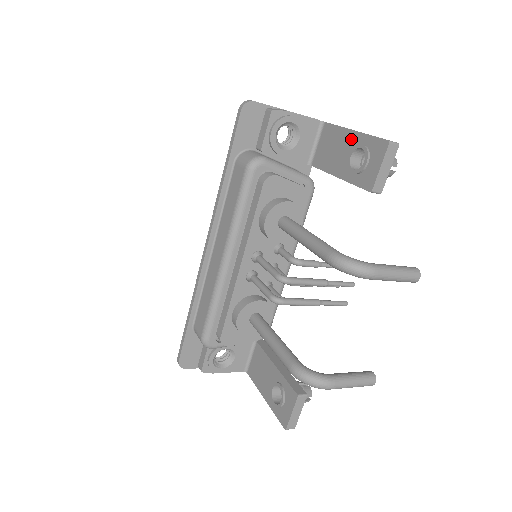
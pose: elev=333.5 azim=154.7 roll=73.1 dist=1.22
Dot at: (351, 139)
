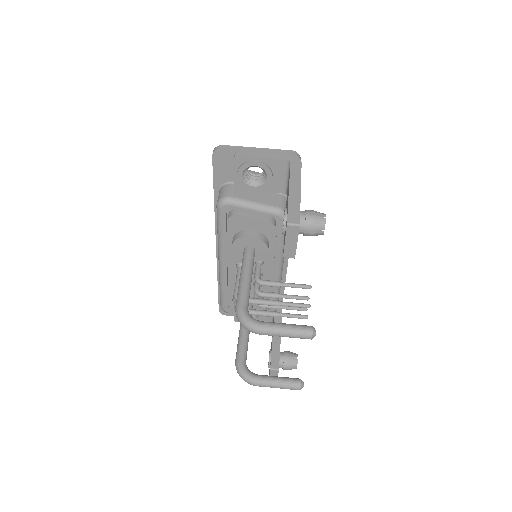
Dot at: occluded
